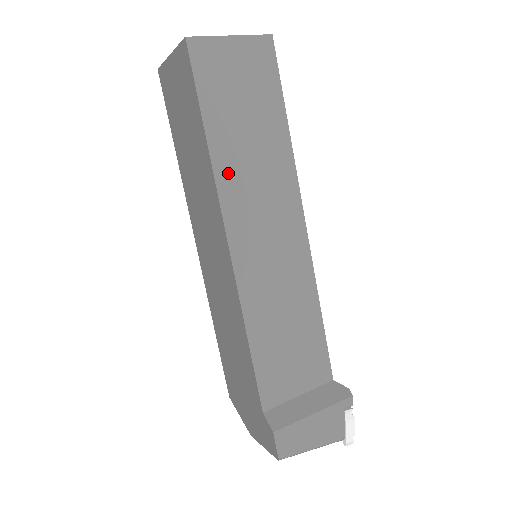
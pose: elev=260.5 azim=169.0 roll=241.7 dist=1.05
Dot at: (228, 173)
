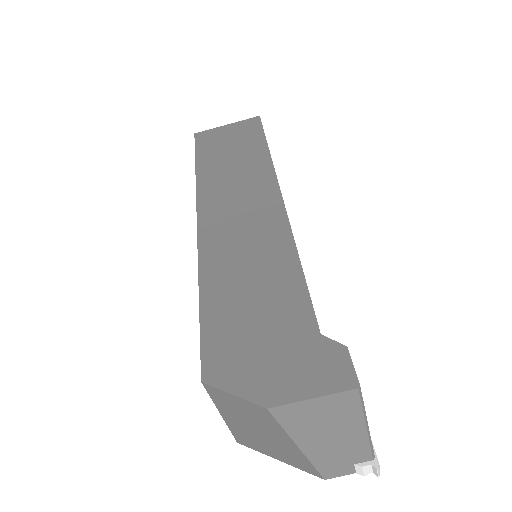
Dot at: occluded
